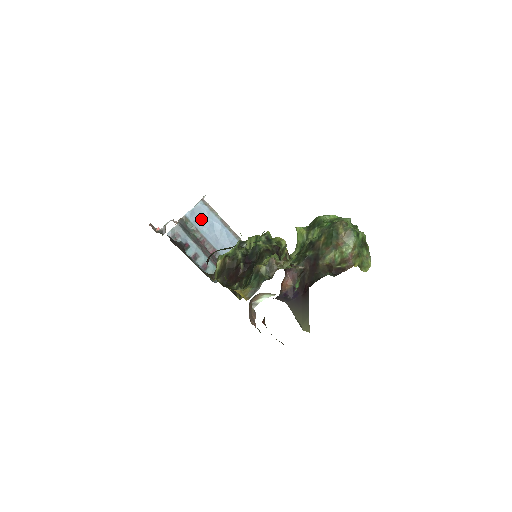
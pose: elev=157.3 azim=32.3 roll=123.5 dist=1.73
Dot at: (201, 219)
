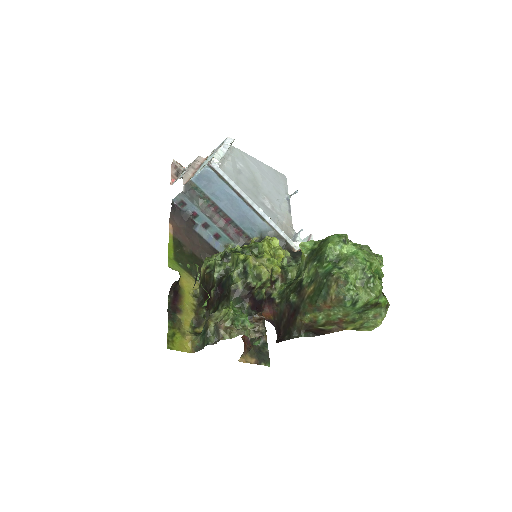
Dot at: (210, 185)
